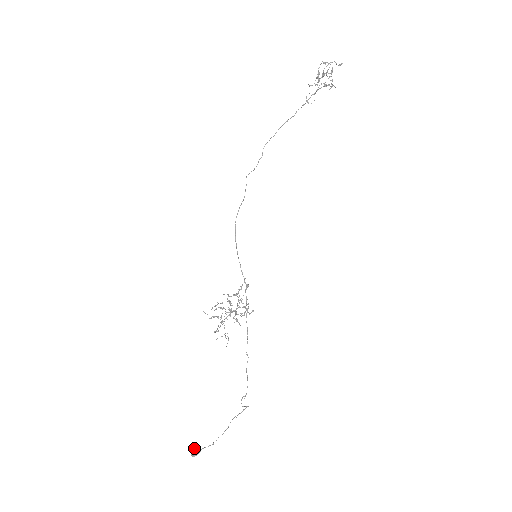
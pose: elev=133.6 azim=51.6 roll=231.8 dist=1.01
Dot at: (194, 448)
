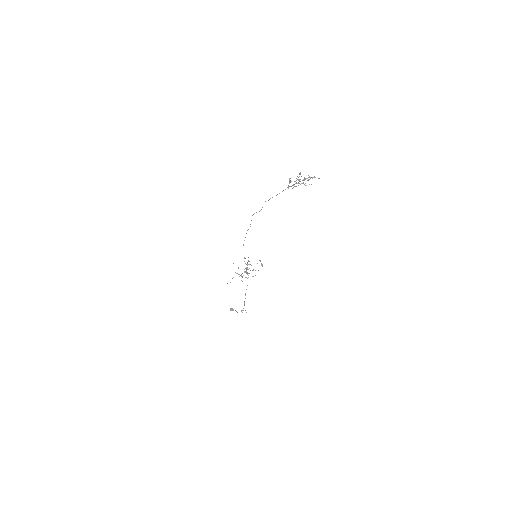
Dot at: (231, 308)
